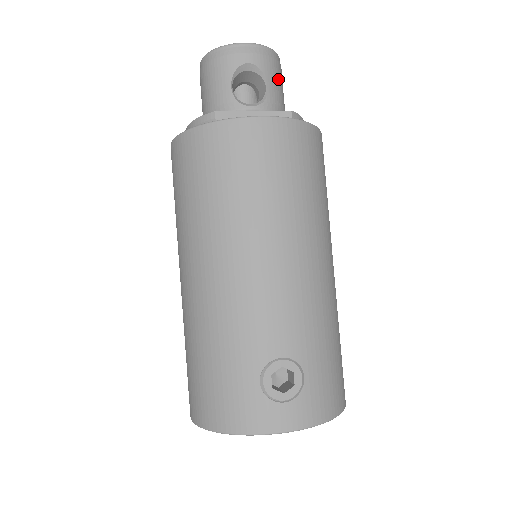
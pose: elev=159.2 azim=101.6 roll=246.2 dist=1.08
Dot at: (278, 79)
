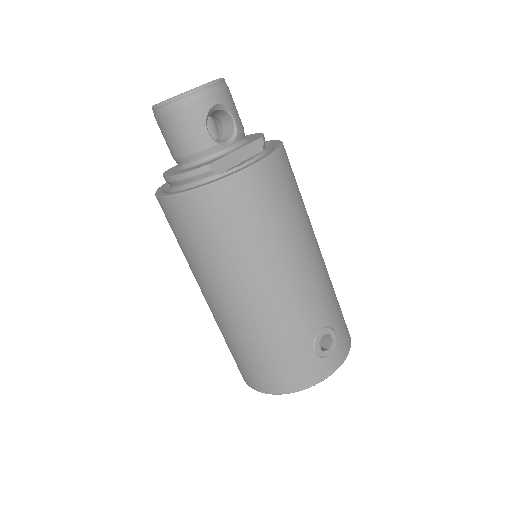
Dot at: (234, 105)
